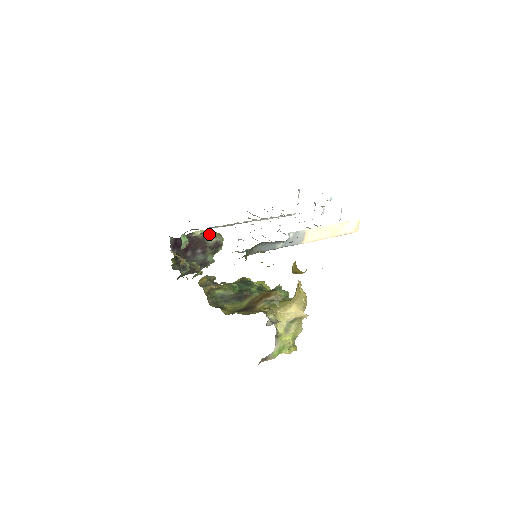
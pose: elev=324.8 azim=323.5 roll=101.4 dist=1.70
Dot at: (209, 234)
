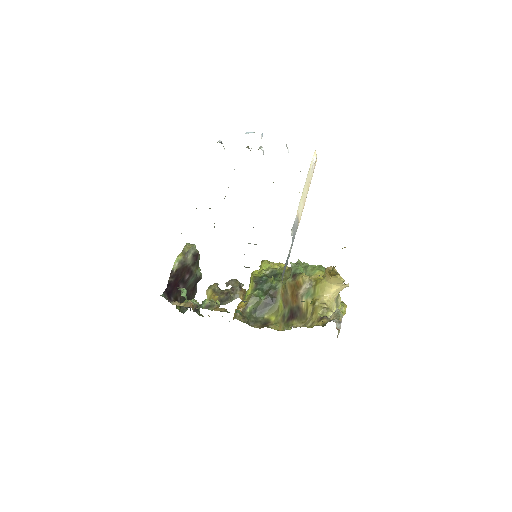
Dot at: (183, 255)
